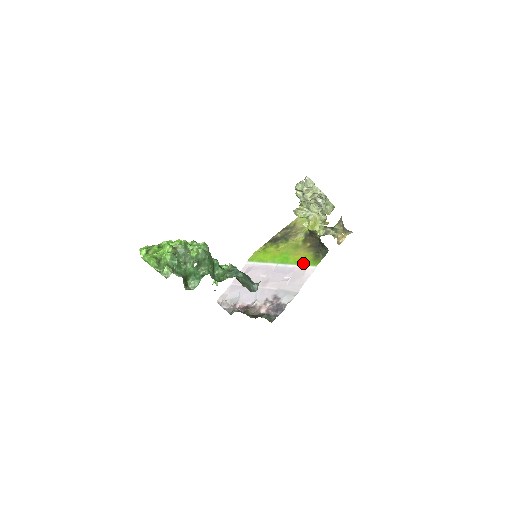
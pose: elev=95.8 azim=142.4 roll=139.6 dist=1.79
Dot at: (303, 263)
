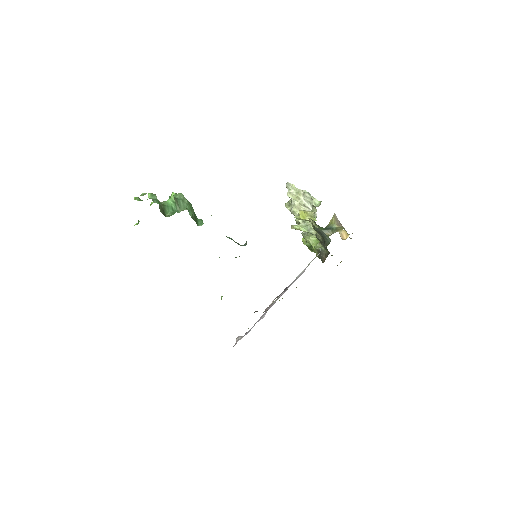
Dot at: (310, 262)
